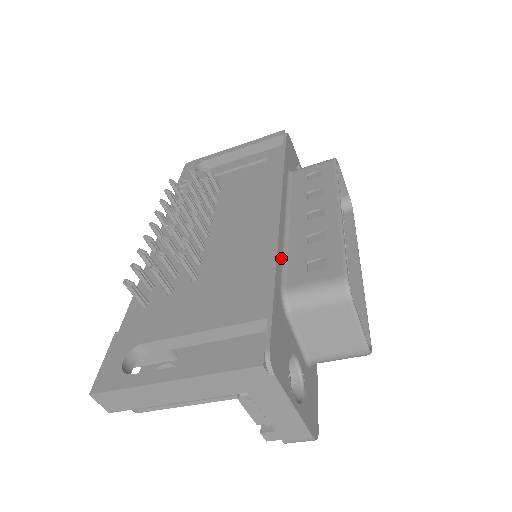
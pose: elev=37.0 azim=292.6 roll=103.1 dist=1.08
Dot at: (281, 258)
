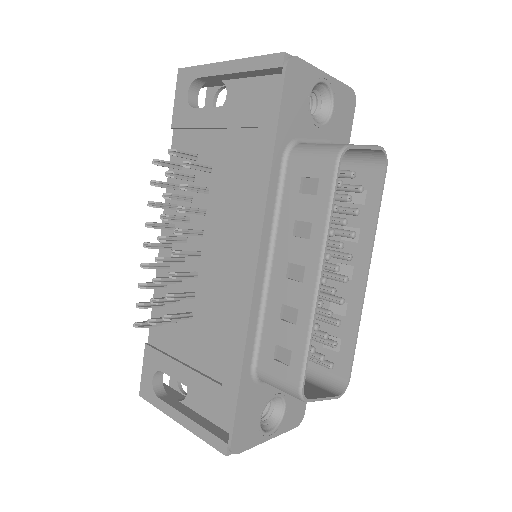
Dot at: (254, 331)
